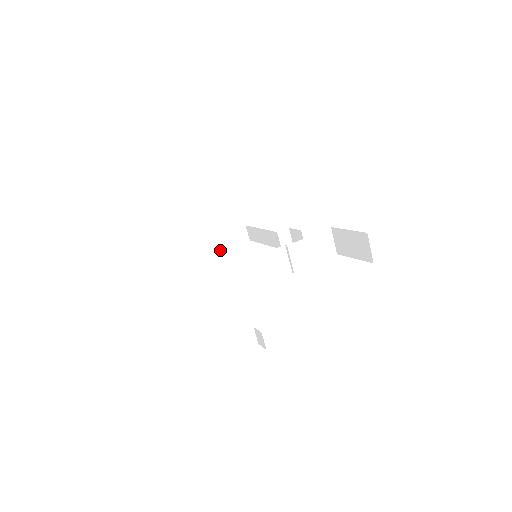
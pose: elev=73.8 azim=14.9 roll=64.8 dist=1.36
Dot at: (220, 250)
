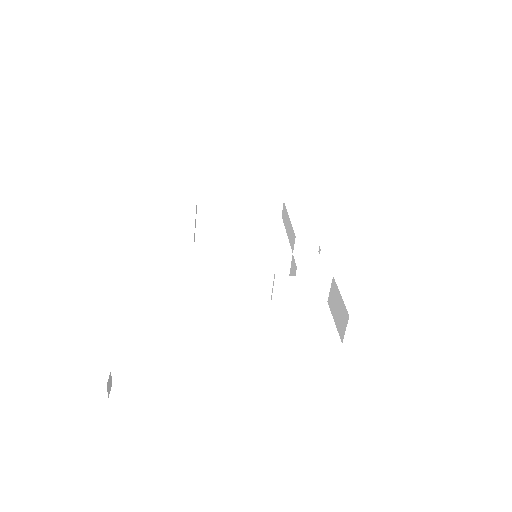
Dot at: (247, 213)
